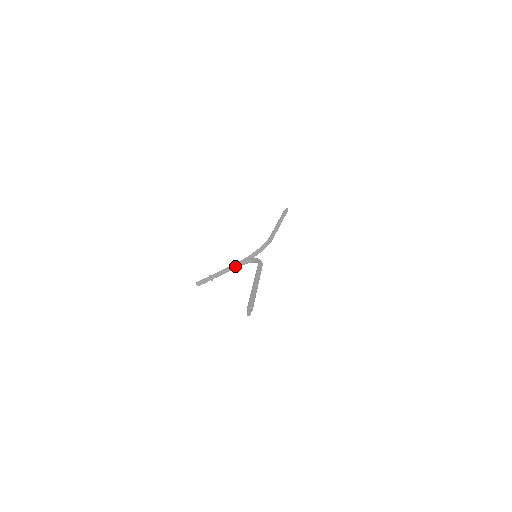
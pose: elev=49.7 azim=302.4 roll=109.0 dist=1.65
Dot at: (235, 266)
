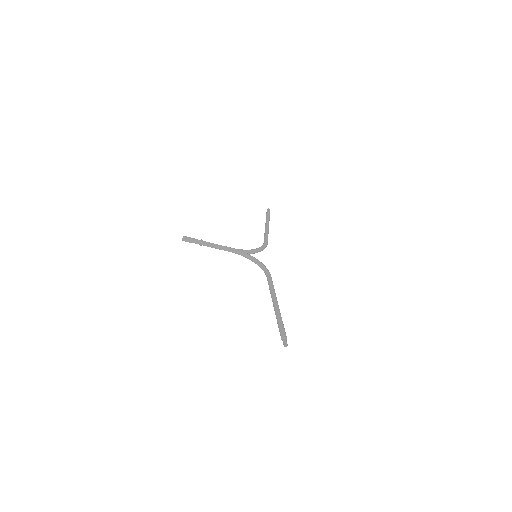
Dot at: (232, 251)
